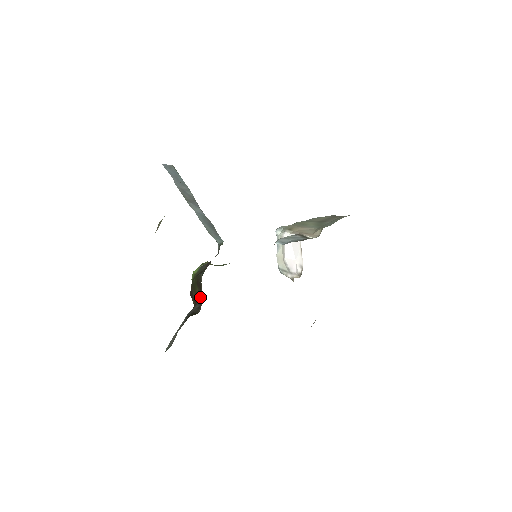
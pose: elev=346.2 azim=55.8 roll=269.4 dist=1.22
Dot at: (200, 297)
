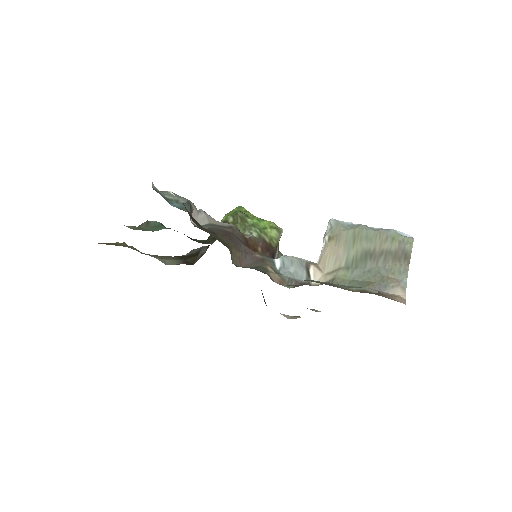
Dot at: occluded
